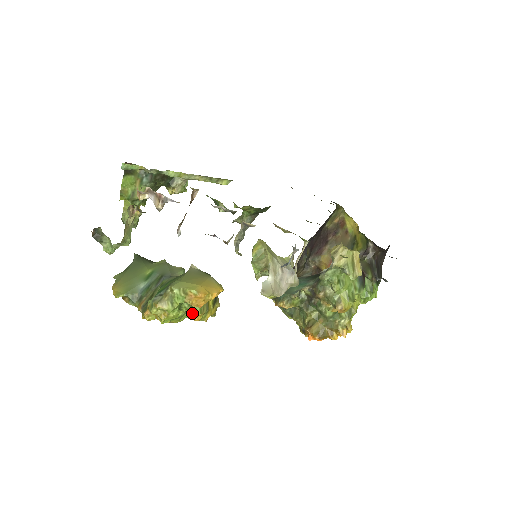
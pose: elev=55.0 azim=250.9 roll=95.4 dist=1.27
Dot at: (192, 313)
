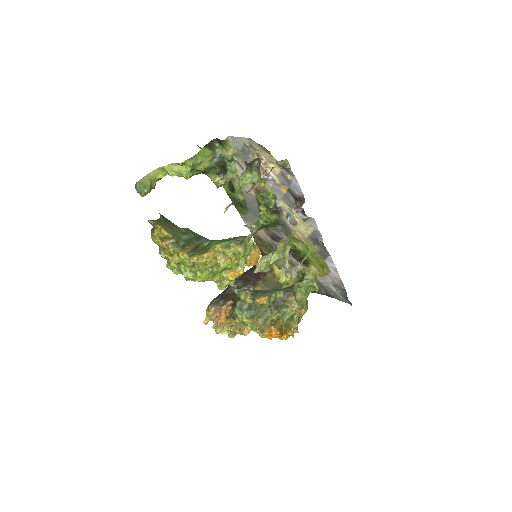
Dot at: (229, 273)
